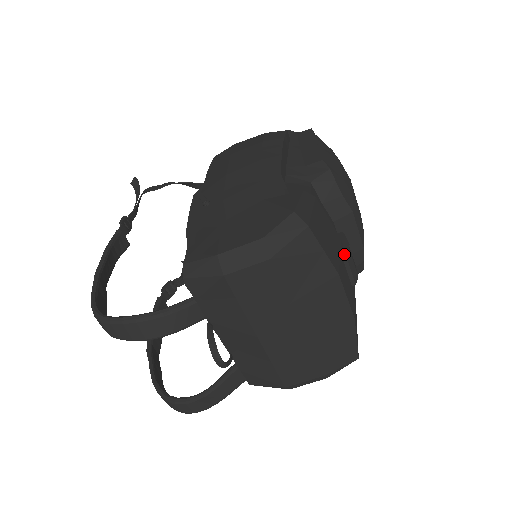
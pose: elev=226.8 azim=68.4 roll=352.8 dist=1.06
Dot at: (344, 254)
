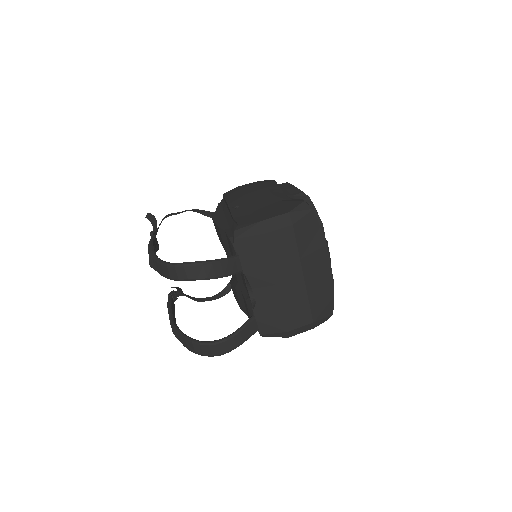
Dot at: occluded
